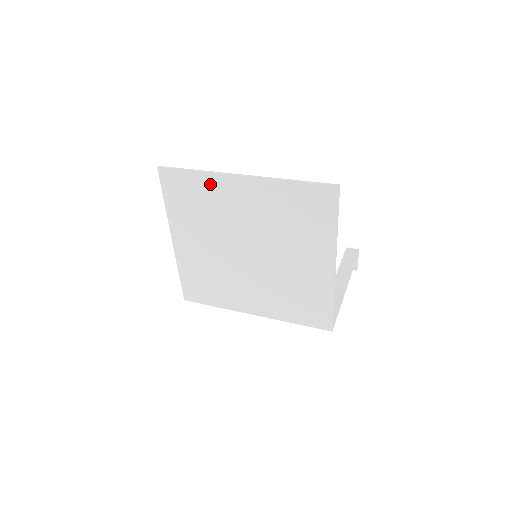
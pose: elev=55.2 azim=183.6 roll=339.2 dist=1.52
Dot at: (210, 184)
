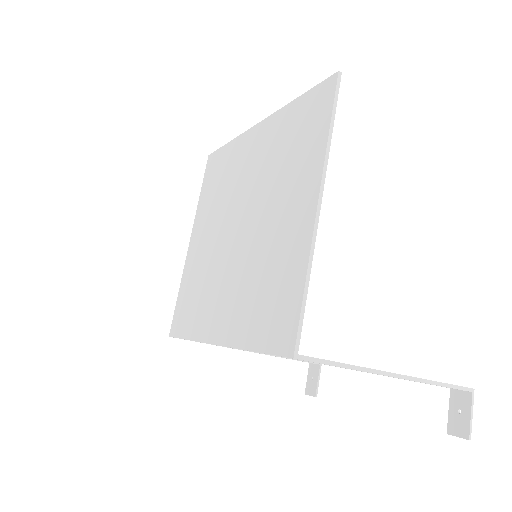
Dot at: (235, 150)
